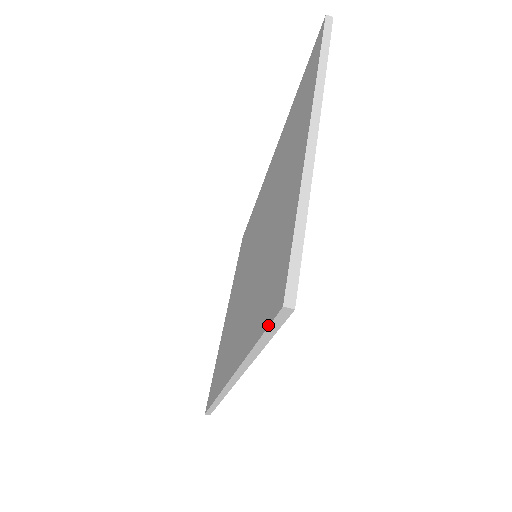
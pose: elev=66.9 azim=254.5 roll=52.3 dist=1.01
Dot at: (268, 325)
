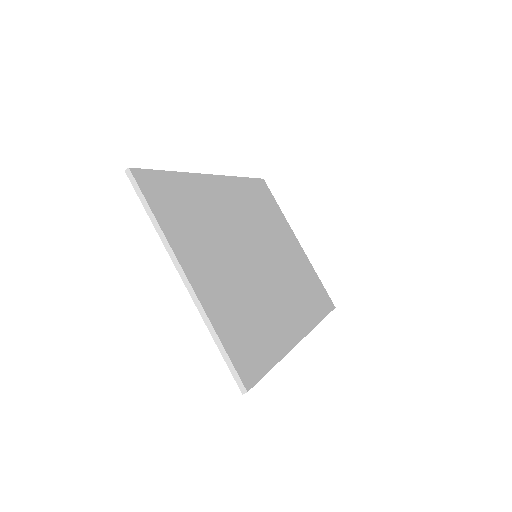
Dot at: occluded
